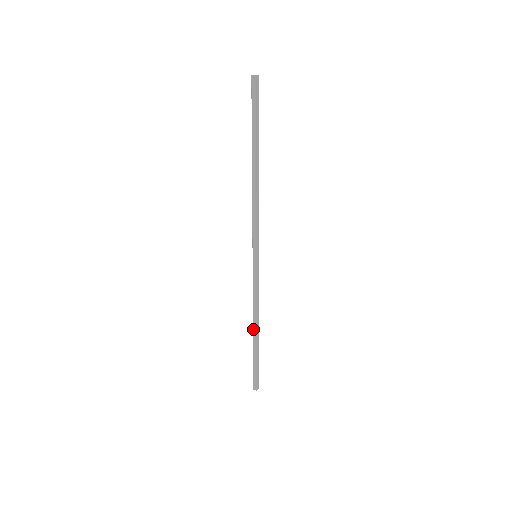
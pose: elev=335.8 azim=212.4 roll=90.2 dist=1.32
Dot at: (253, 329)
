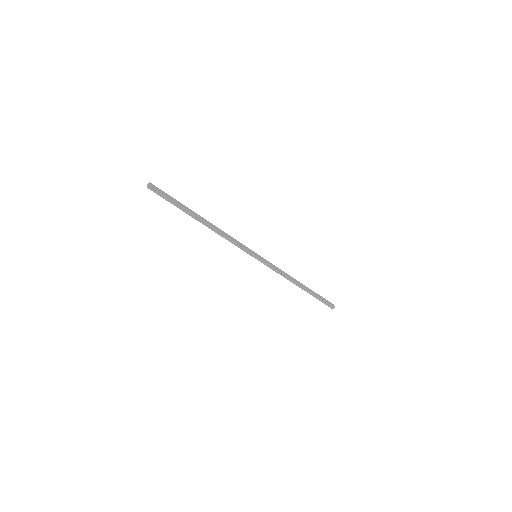
Dot at: (298, 286)
